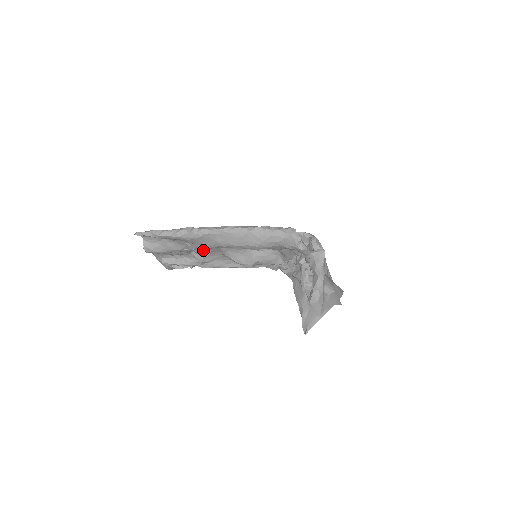
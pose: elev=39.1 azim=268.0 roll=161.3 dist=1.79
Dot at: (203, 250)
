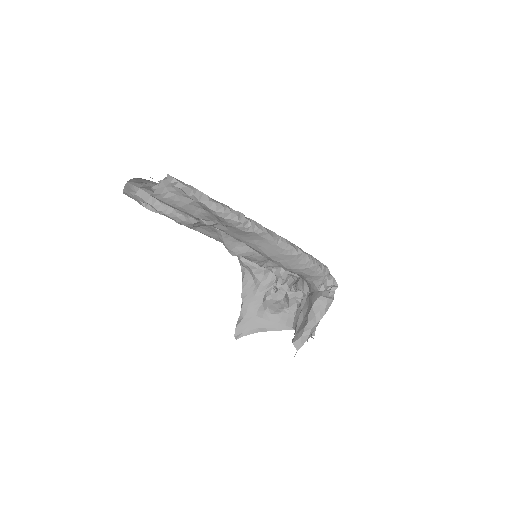
Dot at: occluded
